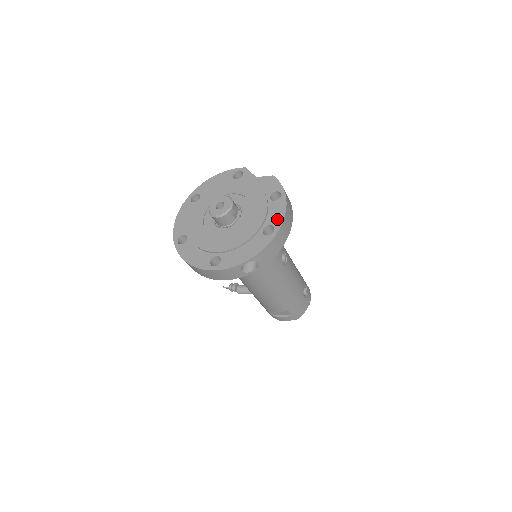
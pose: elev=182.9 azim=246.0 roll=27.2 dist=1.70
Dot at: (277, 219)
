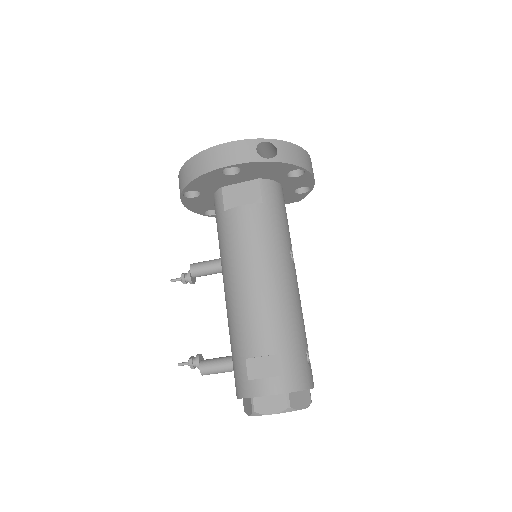
Dot at: occluded
